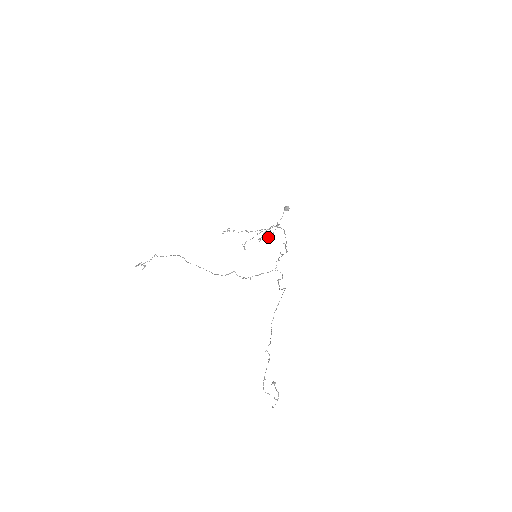
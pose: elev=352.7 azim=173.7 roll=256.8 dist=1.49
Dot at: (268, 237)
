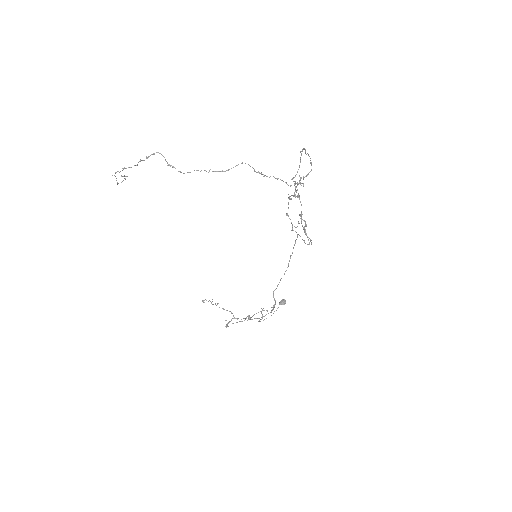
Dot at: (261, 311)
